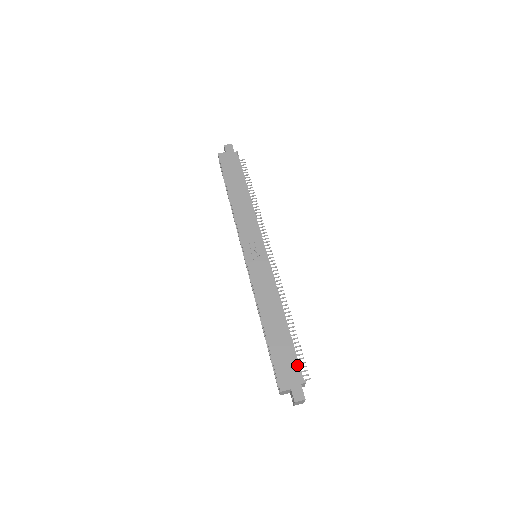
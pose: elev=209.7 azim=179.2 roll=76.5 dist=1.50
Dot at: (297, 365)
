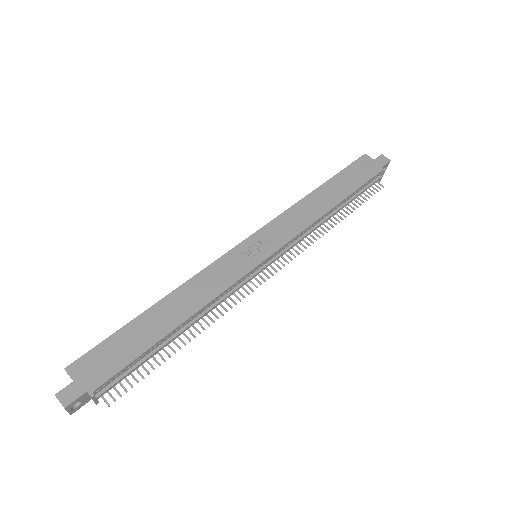
Dot at: (114, 373)
